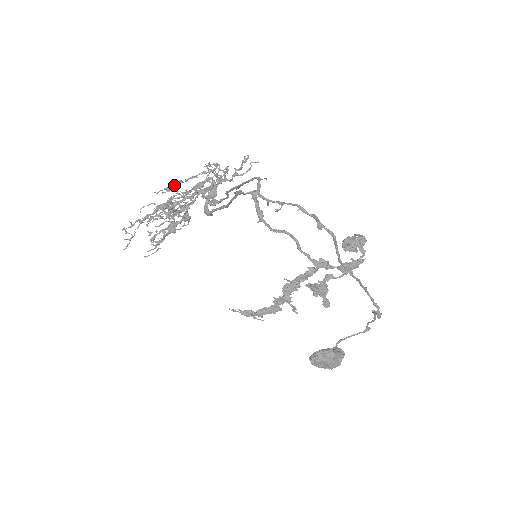
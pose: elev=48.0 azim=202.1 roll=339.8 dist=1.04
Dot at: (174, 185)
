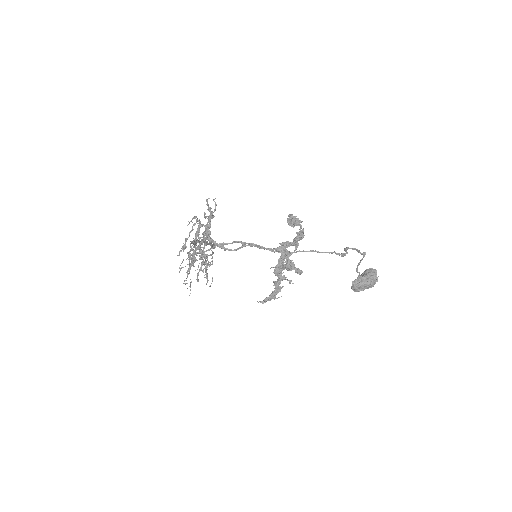
Dot at: (183, 245)
